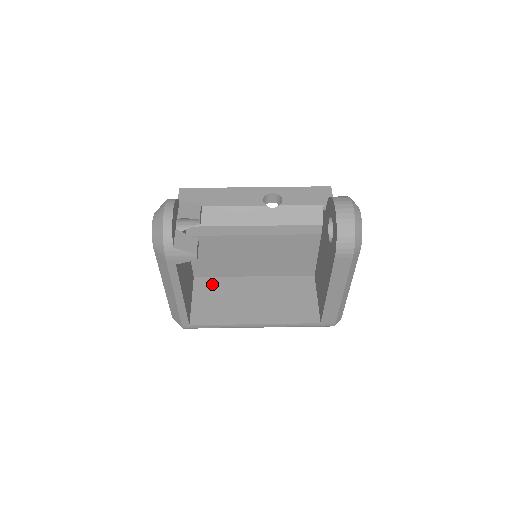
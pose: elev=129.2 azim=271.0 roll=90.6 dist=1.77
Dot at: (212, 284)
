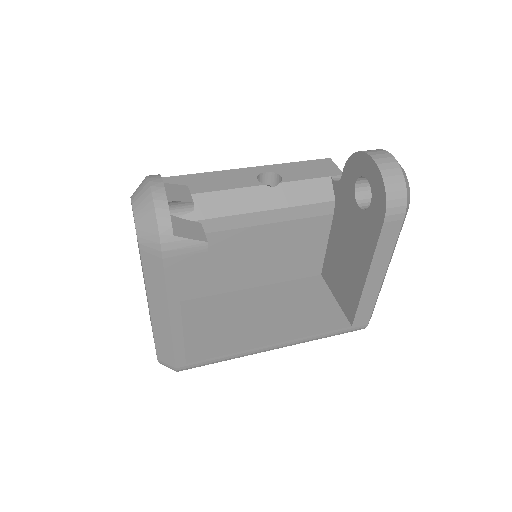
Dot at: (199, 307)
